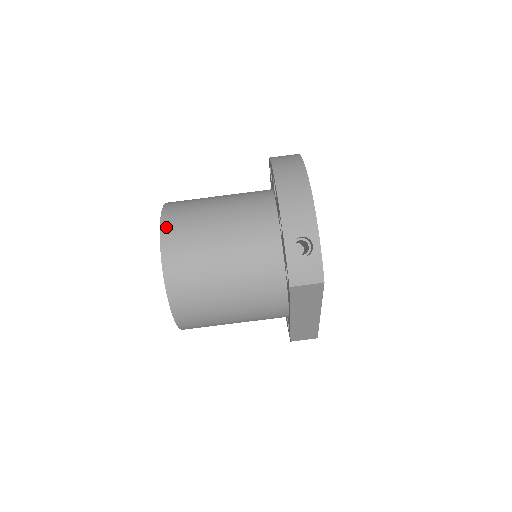
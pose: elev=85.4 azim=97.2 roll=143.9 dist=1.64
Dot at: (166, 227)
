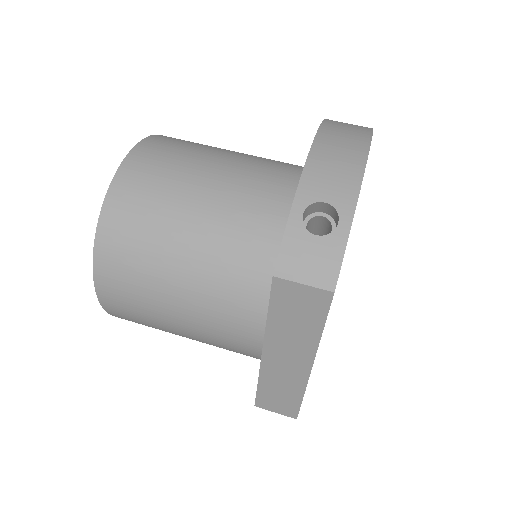
Dot at: (144, 147)
